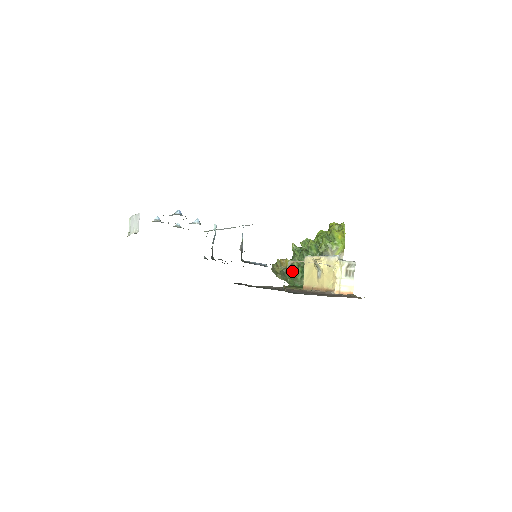
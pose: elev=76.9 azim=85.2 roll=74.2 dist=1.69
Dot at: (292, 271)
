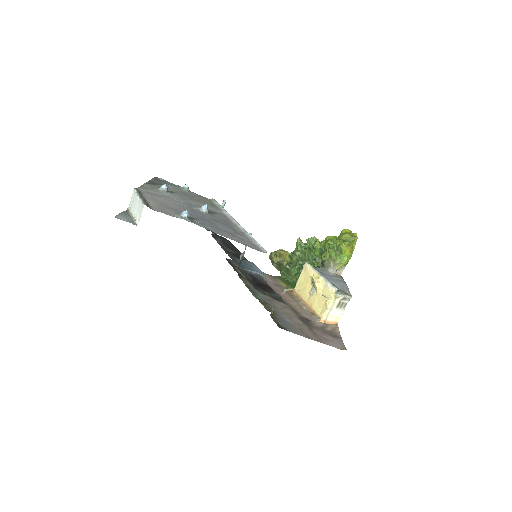
Dot at: (289, 265)
